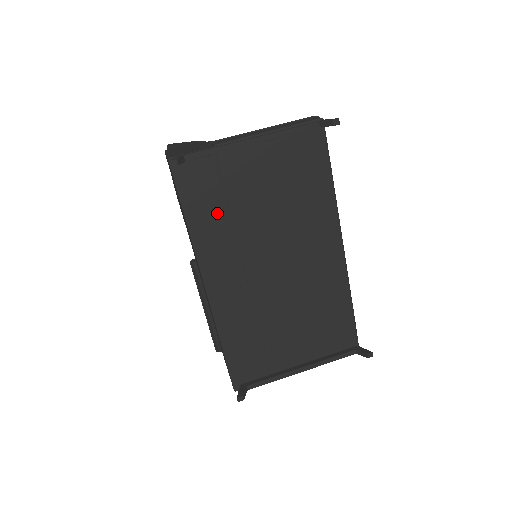
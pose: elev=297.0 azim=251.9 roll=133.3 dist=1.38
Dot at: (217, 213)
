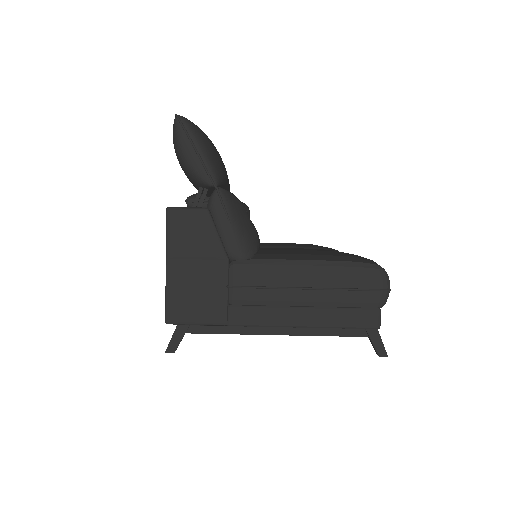
Dot at: occluded
